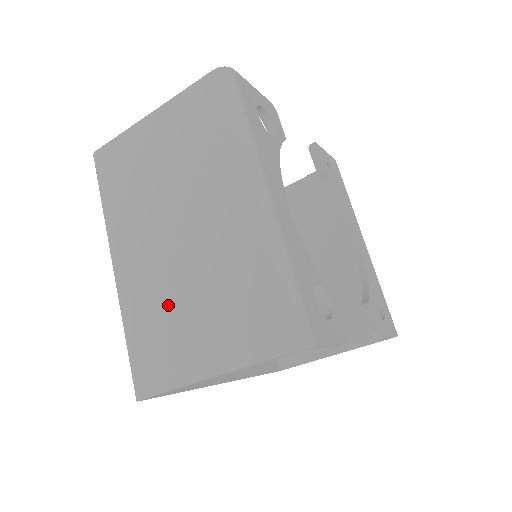
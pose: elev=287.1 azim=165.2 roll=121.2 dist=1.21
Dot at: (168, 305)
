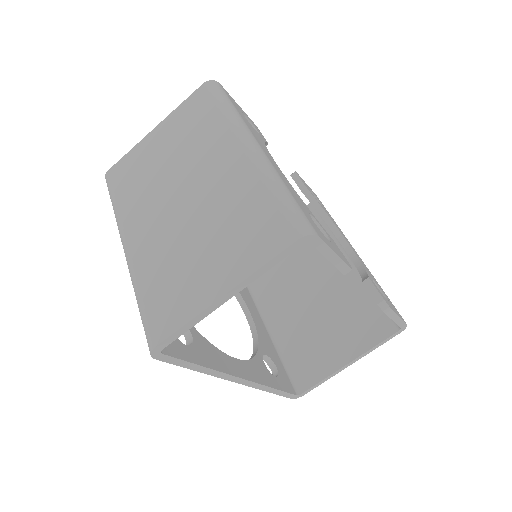
Dot at: (178, 254)
